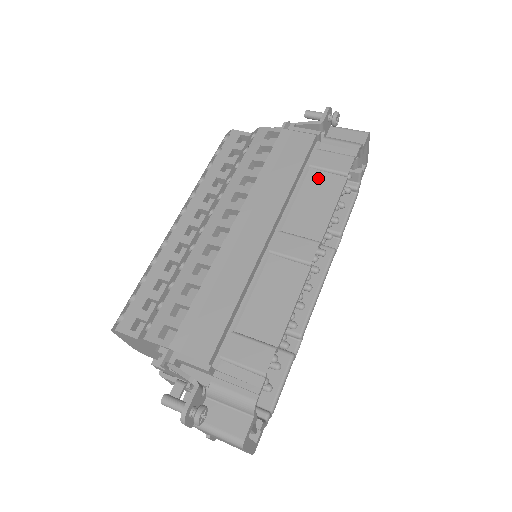
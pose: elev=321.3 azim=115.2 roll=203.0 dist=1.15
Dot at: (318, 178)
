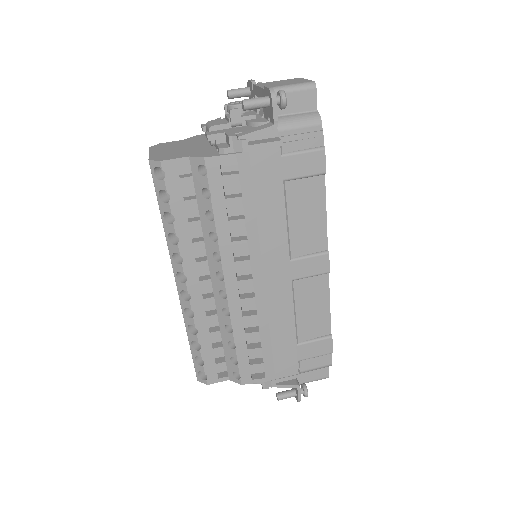
Dot at: (298, 190)
